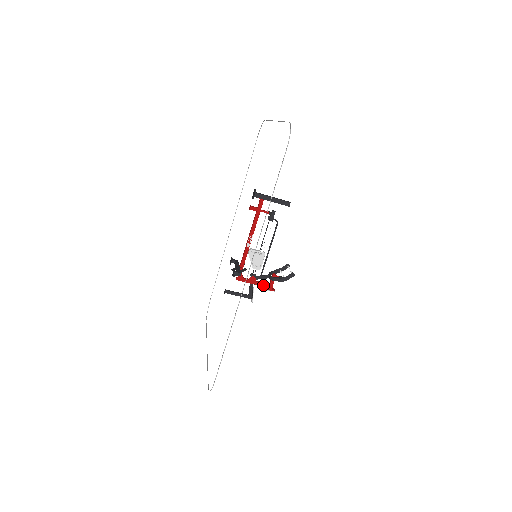
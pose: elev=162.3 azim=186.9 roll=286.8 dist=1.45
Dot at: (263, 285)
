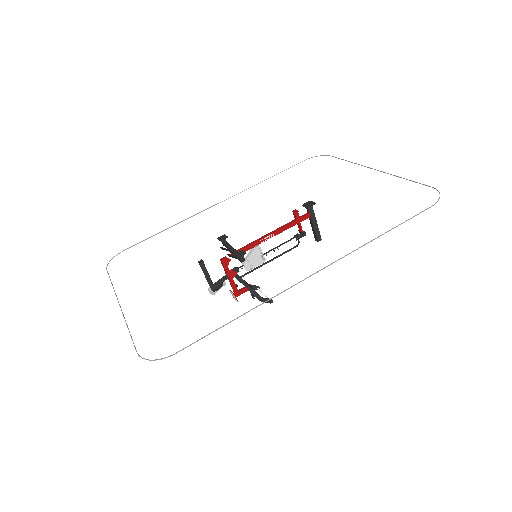
Dot at: (234, 287)
